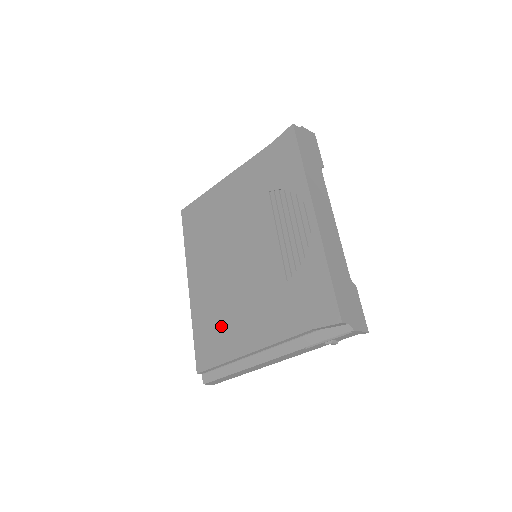
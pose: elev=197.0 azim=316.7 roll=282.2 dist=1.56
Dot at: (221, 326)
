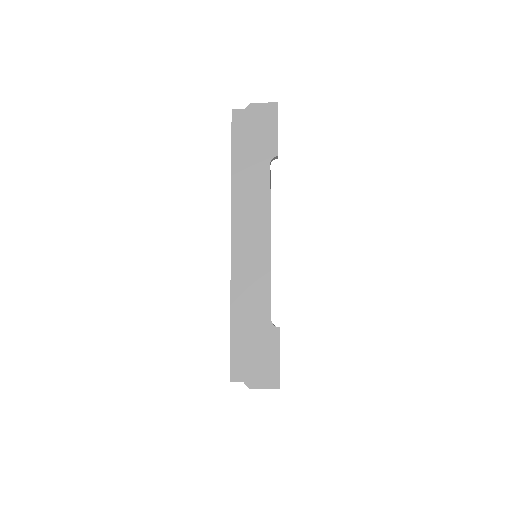
Dot at: occluded
